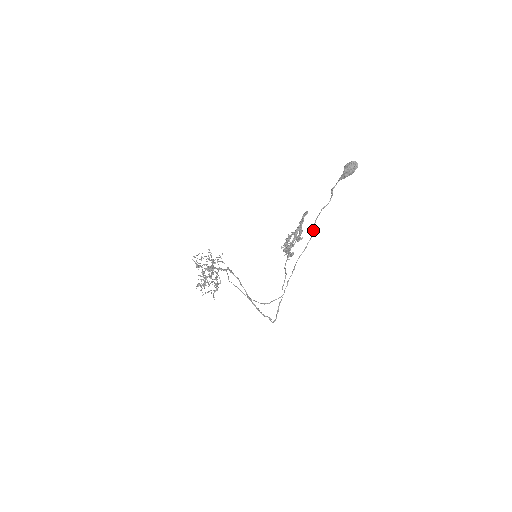
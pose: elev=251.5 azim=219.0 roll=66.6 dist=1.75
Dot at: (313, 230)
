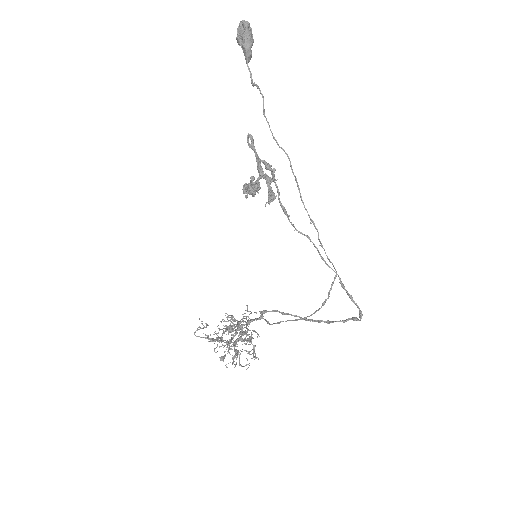
Dot at: occluded
